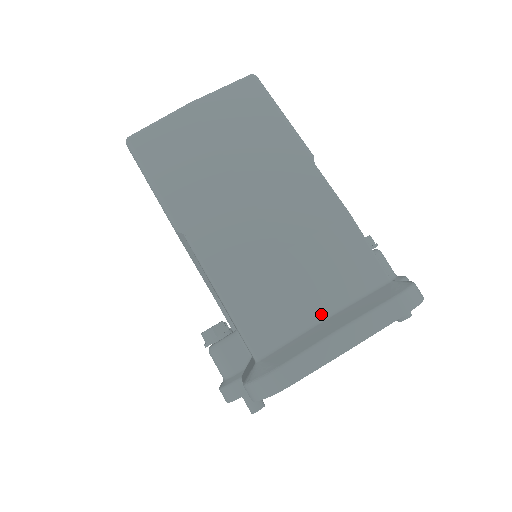
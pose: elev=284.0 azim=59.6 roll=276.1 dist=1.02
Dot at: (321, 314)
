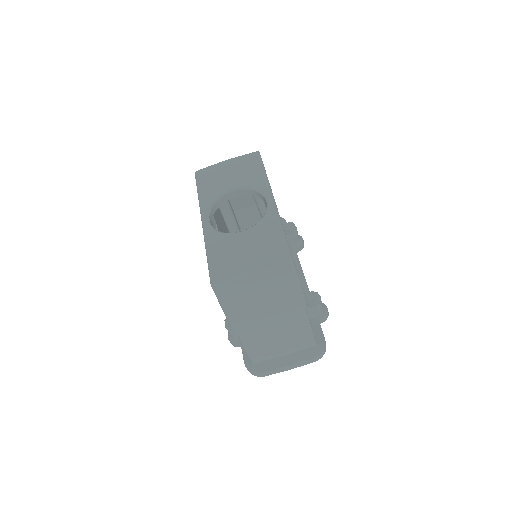
Dot at: (284, 354)
